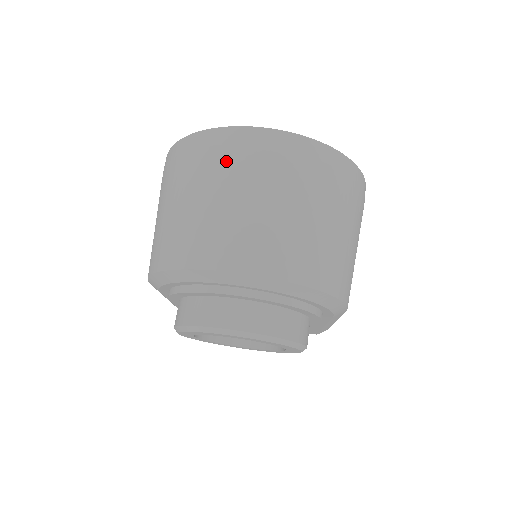
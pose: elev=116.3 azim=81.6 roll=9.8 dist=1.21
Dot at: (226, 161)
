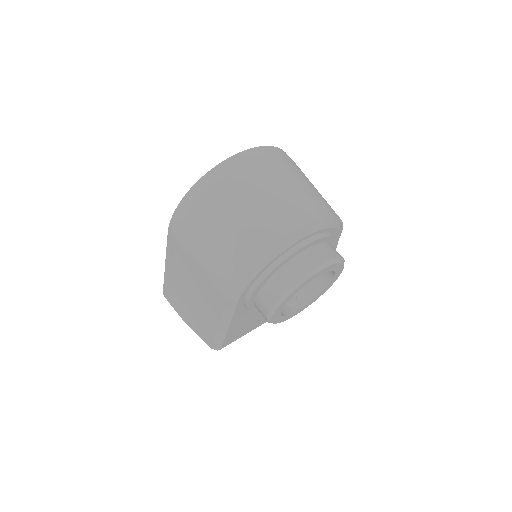
Dot at: (243, 176)
